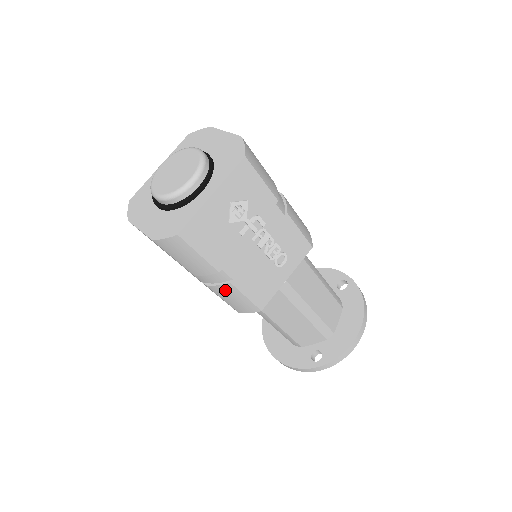
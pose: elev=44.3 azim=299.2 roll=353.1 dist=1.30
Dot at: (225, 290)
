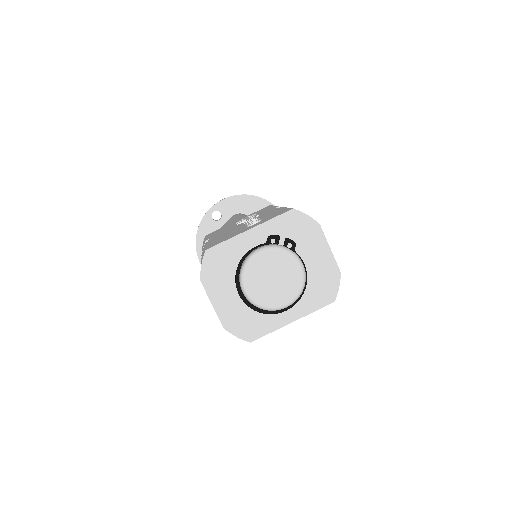
Dot at: occluded
